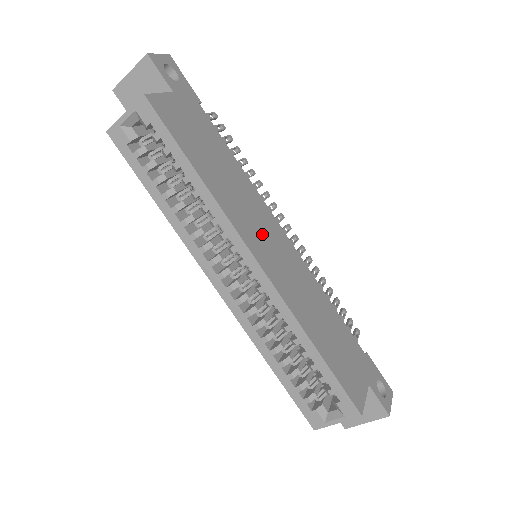
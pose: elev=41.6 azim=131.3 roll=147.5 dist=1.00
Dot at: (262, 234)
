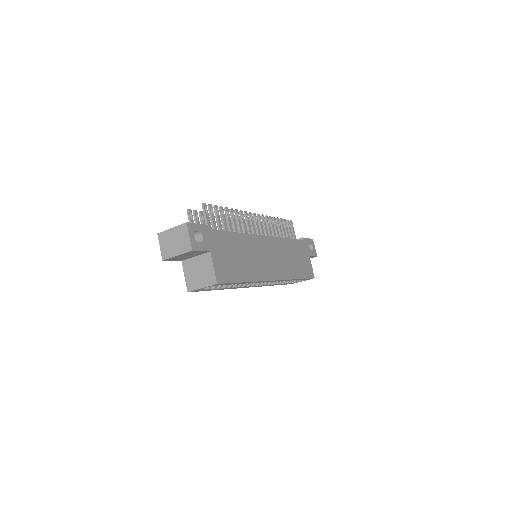
Dot at: (266, 260)
